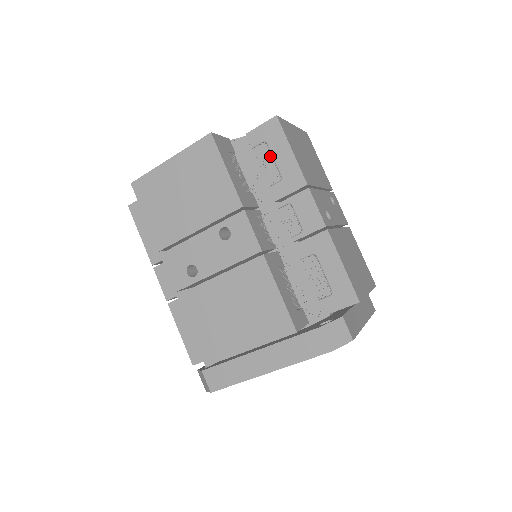
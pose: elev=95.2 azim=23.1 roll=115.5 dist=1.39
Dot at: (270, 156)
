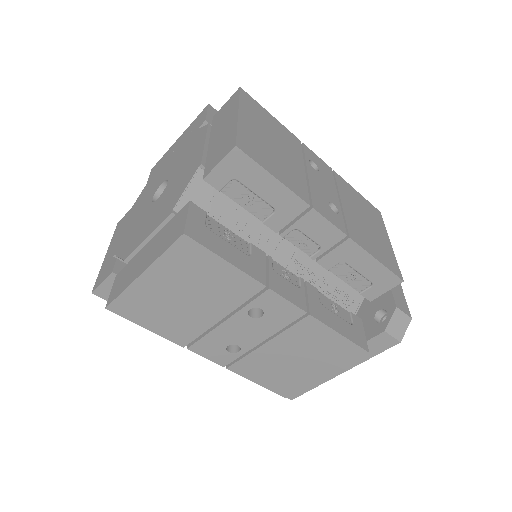
Dot at: (248, 192)
